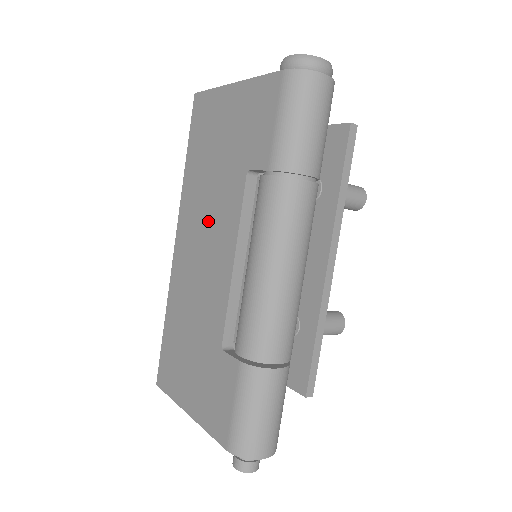
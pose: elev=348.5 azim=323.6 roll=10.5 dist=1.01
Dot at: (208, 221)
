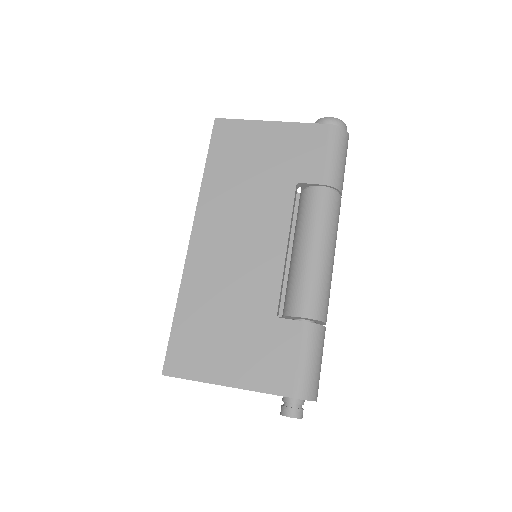
Dot at: (246, 218)
